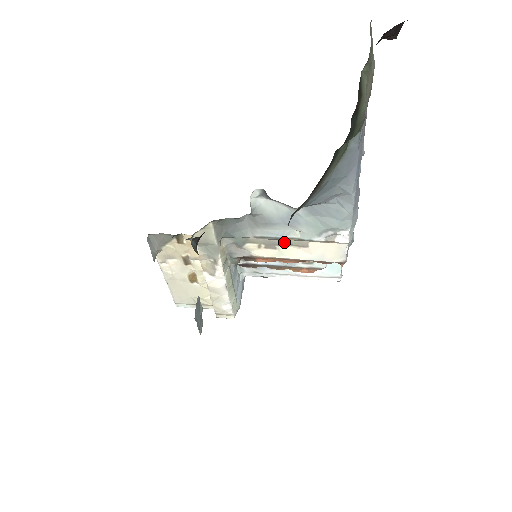
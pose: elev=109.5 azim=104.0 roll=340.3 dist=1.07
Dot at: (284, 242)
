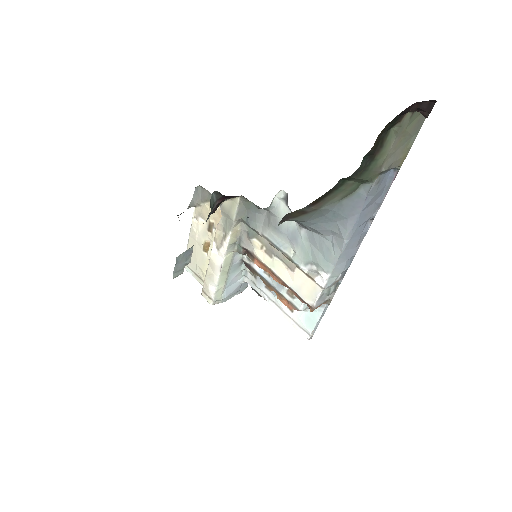
Dot at: (280, 255)
